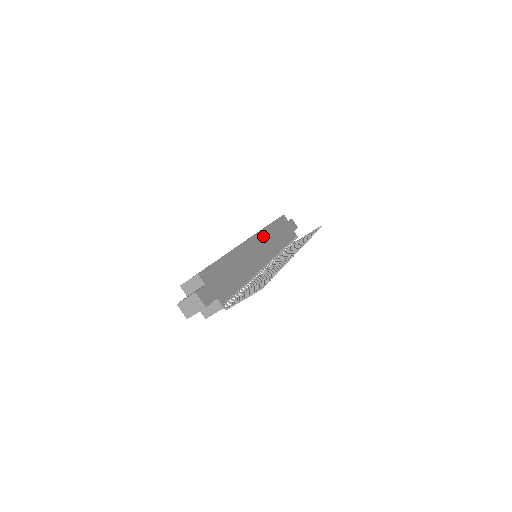
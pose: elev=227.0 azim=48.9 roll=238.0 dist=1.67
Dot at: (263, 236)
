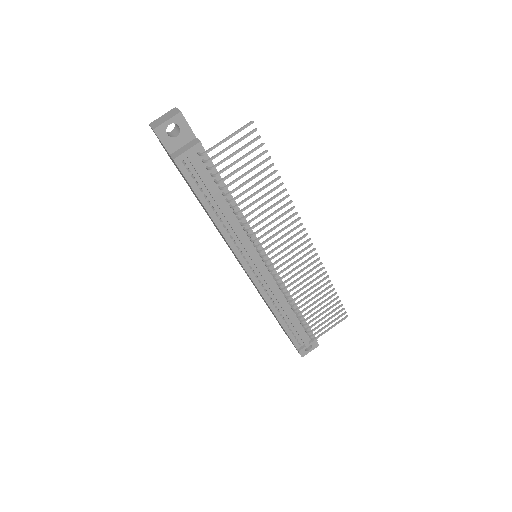
Dot at: occluded
